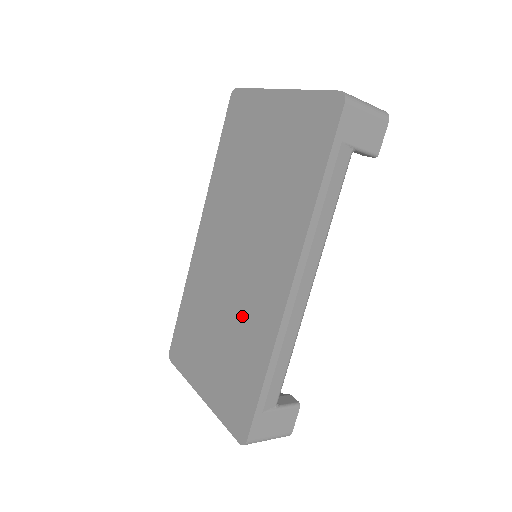
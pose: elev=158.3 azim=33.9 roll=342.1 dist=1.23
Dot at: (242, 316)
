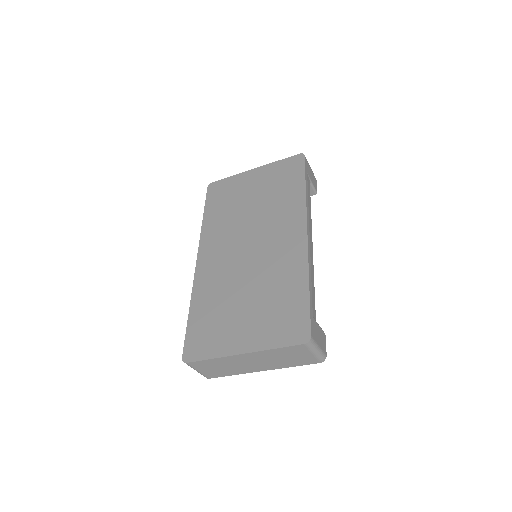
Dot at: (269, 273)
